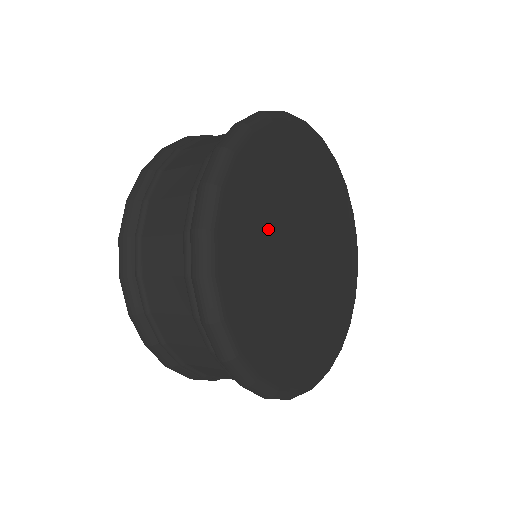
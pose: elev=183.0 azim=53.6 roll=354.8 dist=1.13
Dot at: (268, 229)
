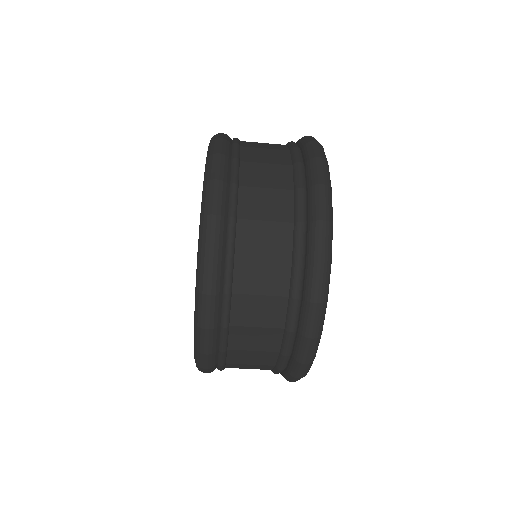
Dot at: occluded
